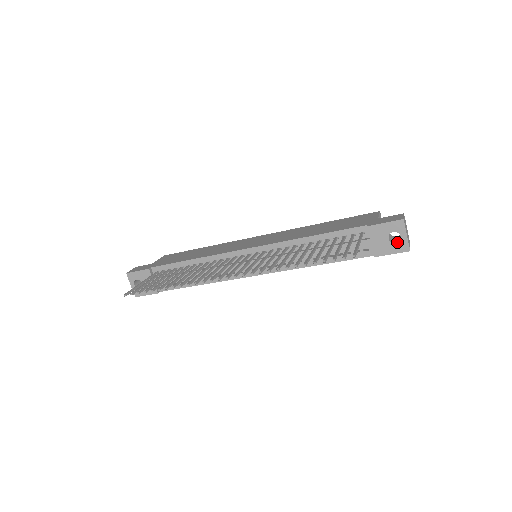
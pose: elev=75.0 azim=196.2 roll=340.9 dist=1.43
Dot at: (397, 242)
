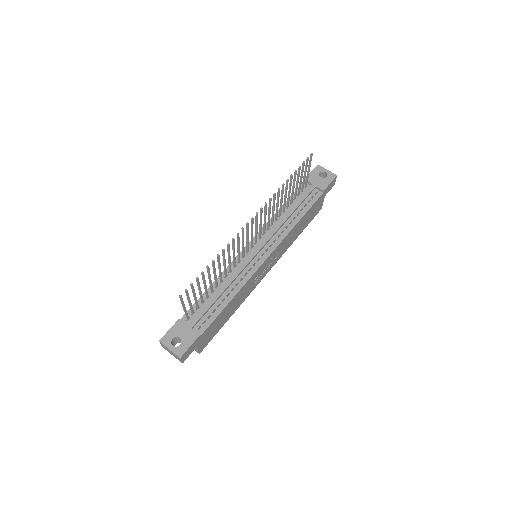
Dot at: (326, 176)
